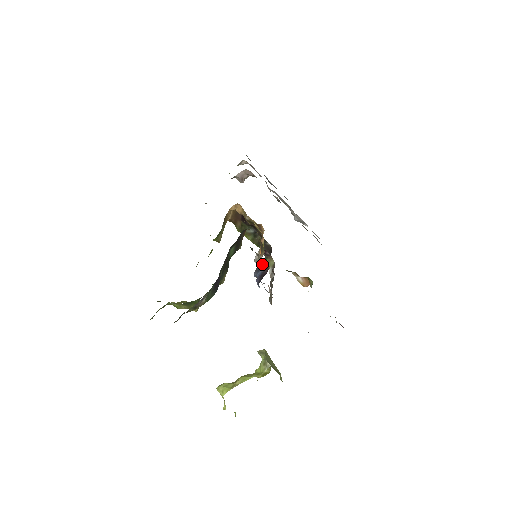
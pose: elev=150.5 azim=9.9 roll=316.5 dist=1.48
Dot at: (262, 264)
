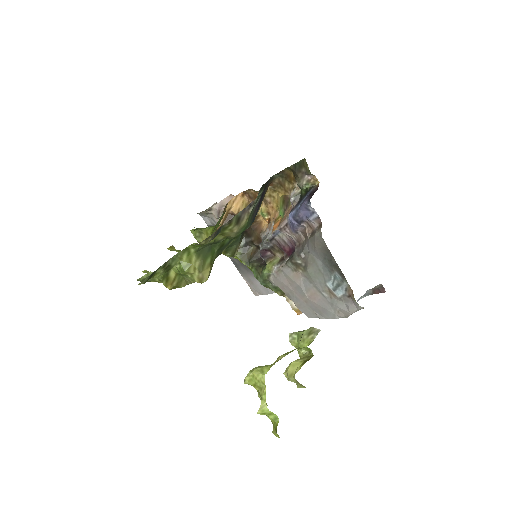
Dot at: (304, 194)
